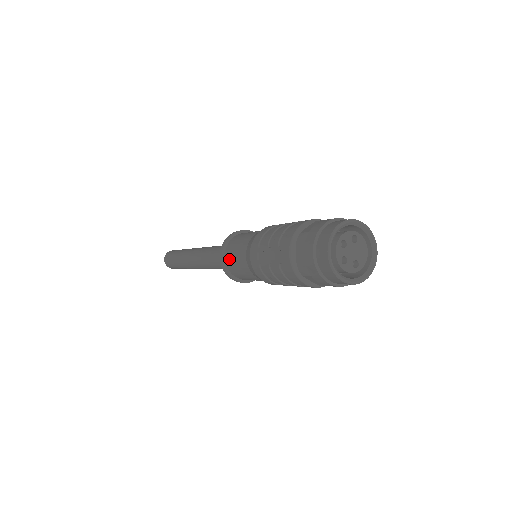
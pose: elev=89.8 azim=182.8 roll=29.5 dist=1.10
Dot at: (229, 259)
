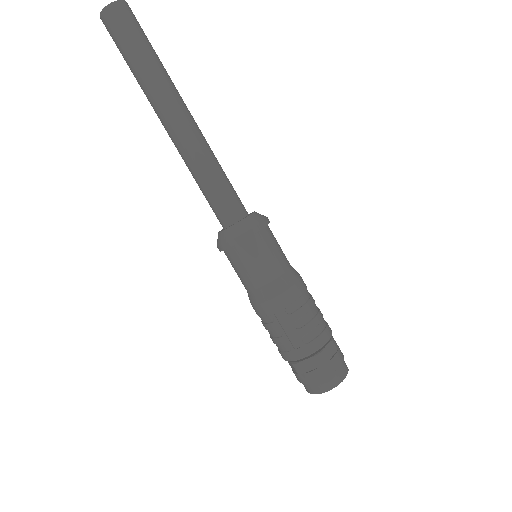
Dot at: (242, 254)
